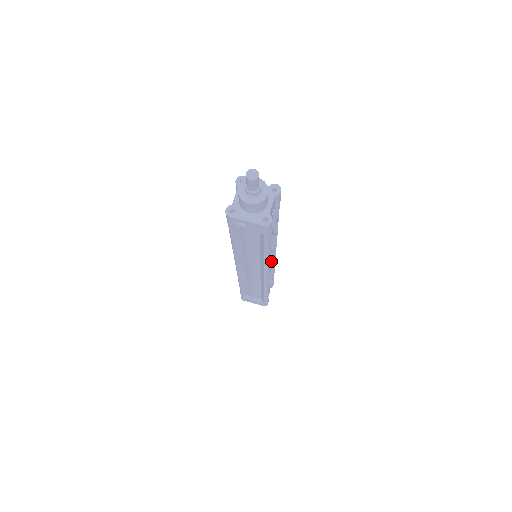
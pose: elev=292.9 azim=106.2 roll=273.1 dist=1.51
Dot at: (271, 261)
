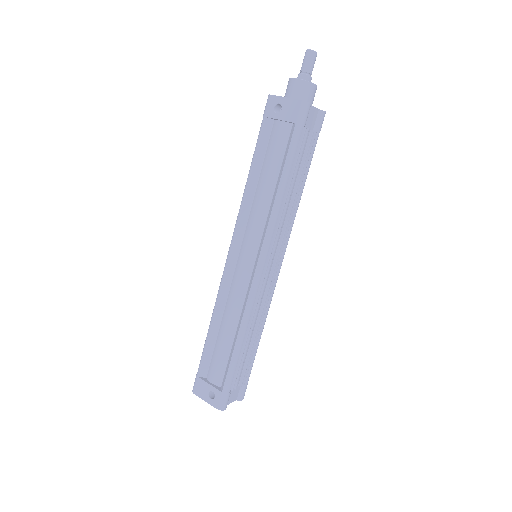
Dot at: (273, 251)
